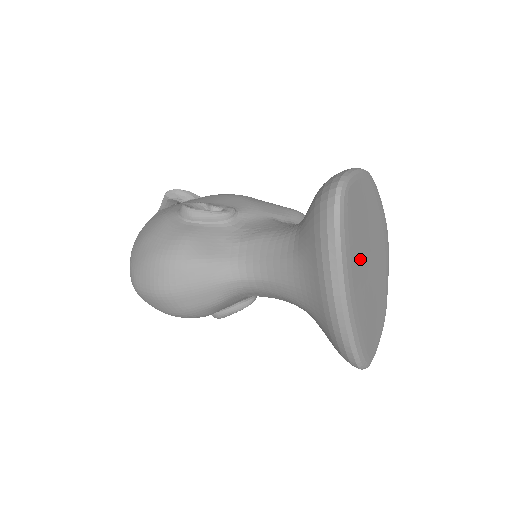
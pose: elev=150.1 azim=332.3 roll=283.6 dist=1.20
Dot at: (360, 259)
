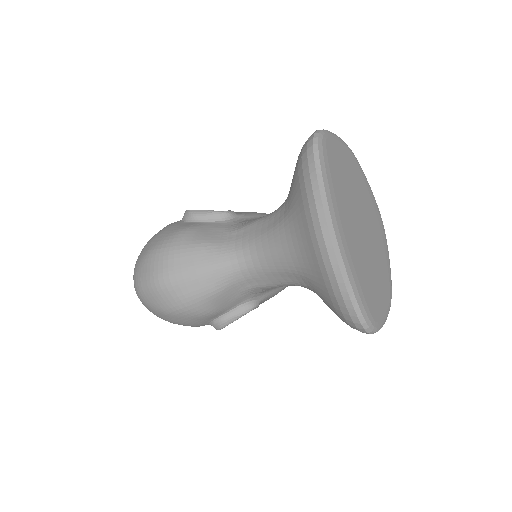
Dot at: (348, 210)
